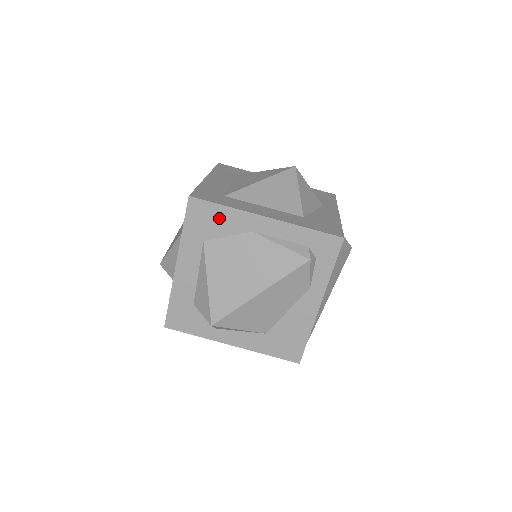
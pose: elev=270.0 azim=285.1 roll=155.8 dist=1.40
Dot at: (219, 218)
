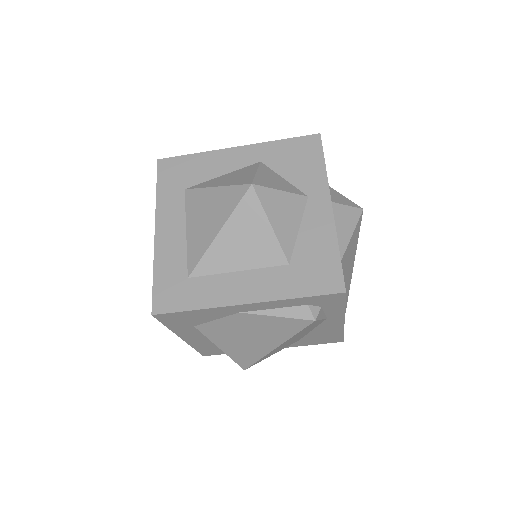
Dot at: (196, 316)
